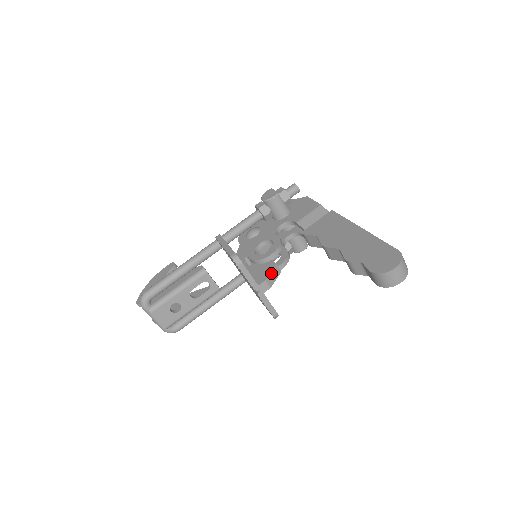
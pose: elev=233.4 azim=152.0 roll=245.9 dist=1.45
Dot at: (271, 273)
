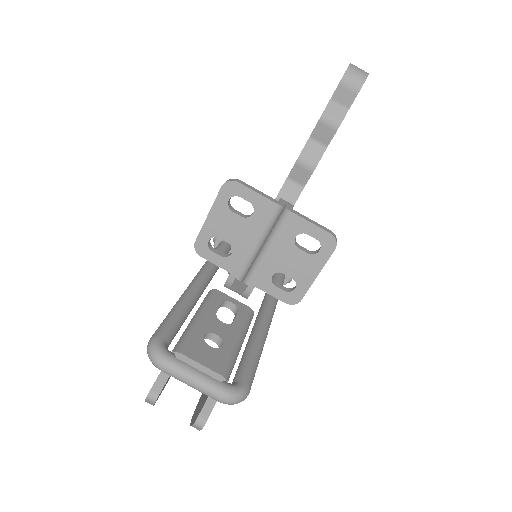
Dot at: occluded
